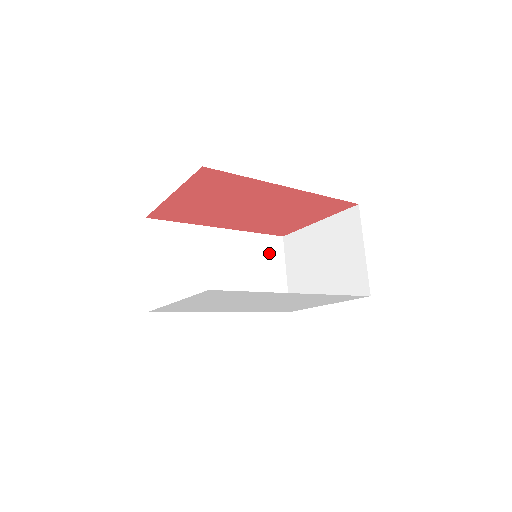
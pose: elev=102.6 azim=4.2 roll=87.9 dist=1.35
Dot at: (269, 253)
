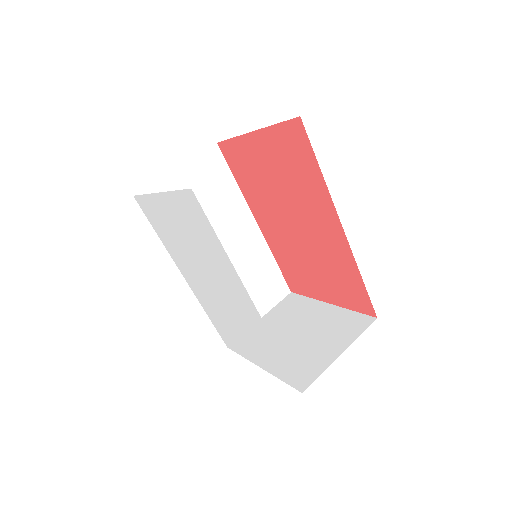
Dot at: (267, 287)
